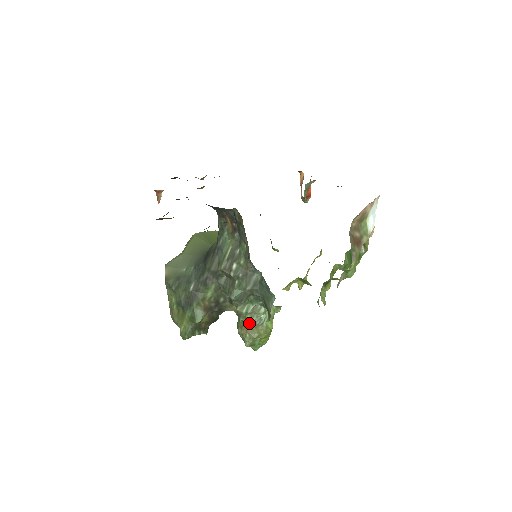
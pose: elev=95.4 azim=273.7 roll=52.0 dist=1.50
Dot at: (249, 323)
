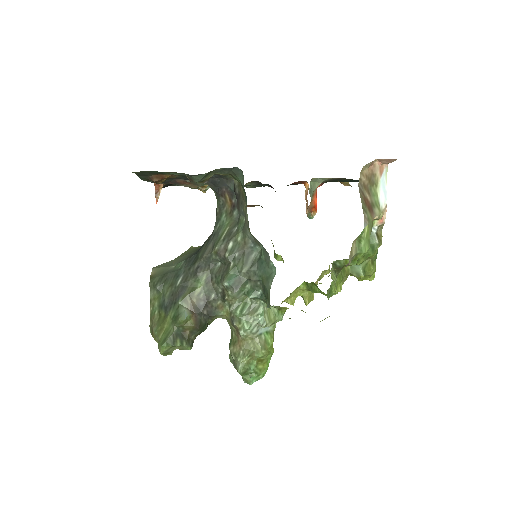
Dot at: (244, 328)
